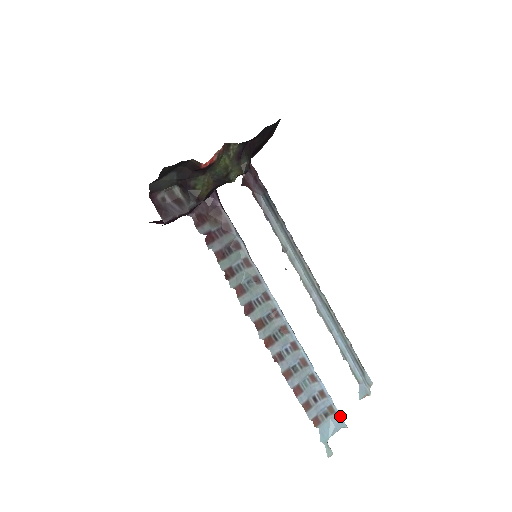
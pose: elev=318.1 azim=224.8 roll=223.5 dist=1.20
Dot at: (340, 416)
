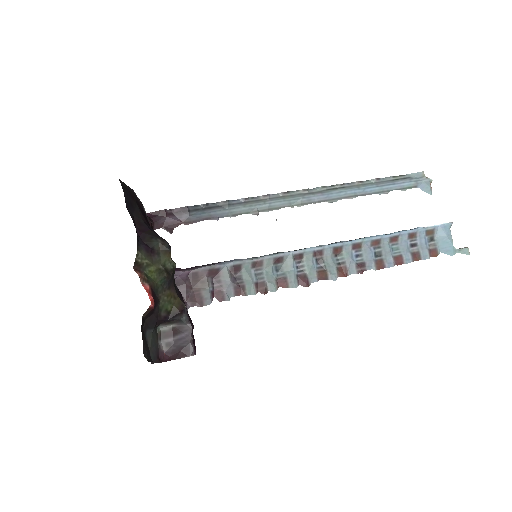
Dot at: (439, 226)
